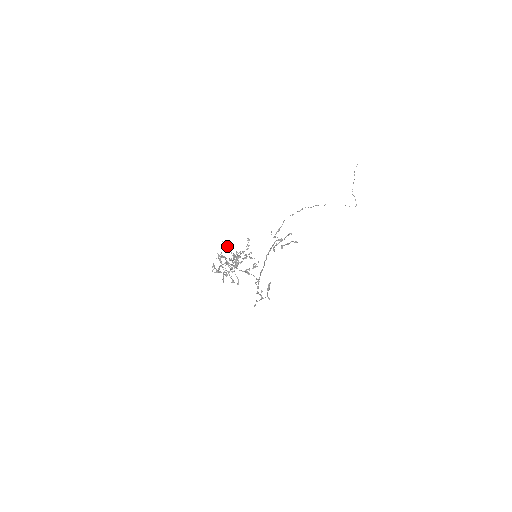
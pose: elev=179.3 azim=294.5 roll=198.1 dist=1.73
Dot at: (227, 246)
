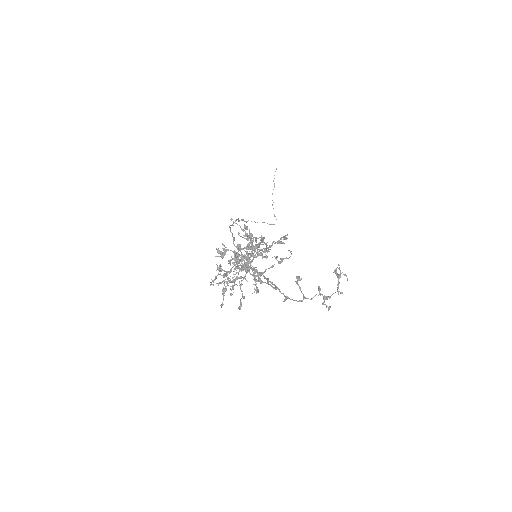
Dot at: (240, 226)
